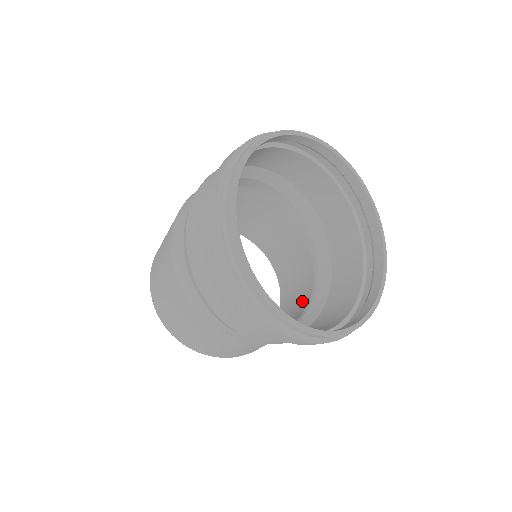
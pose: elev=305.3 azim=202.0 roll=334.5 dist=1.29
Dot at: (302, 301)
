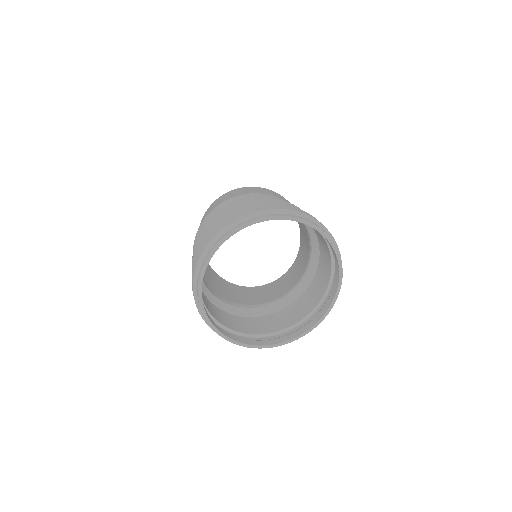
Dot at: (292, 283)
